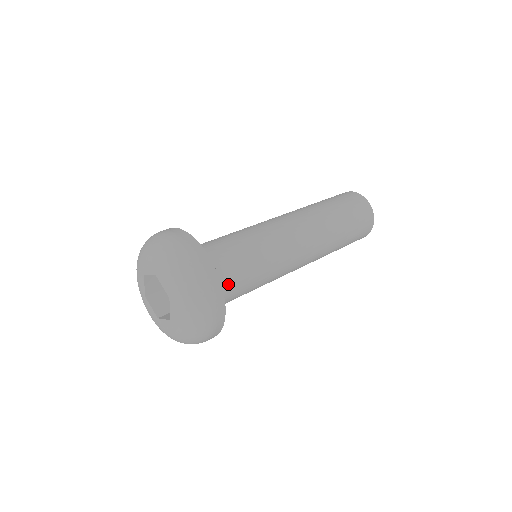
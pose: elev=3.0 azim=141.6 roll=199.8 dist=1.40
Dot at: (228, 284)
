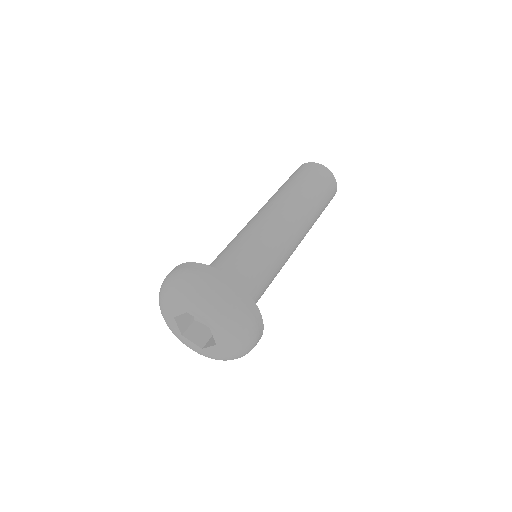
Dot at: (249, 291)
